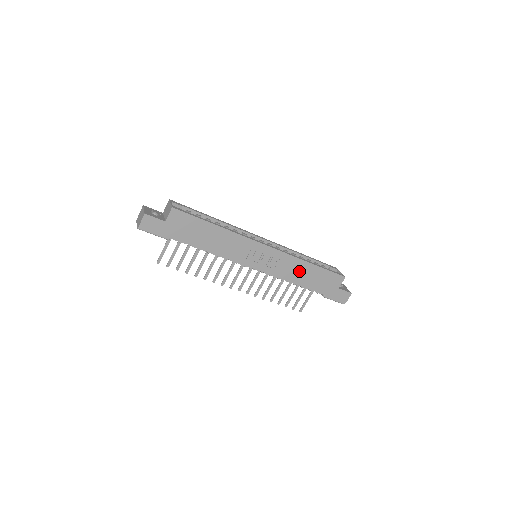
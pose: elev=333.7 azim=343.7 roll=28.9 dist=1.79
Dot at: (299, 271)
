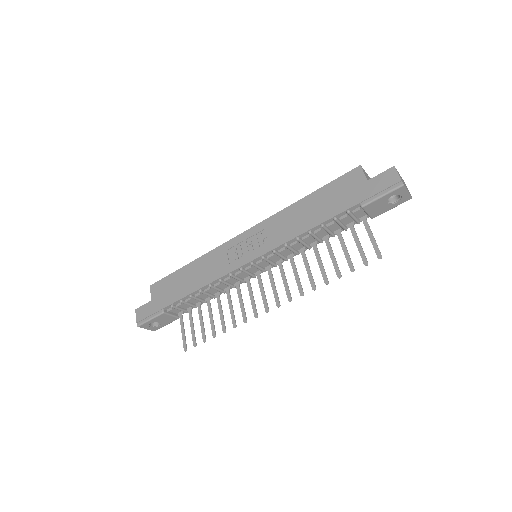
Dot at: (298, 217)
